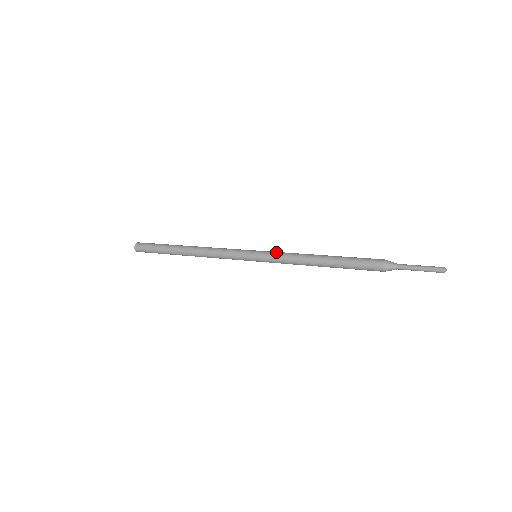
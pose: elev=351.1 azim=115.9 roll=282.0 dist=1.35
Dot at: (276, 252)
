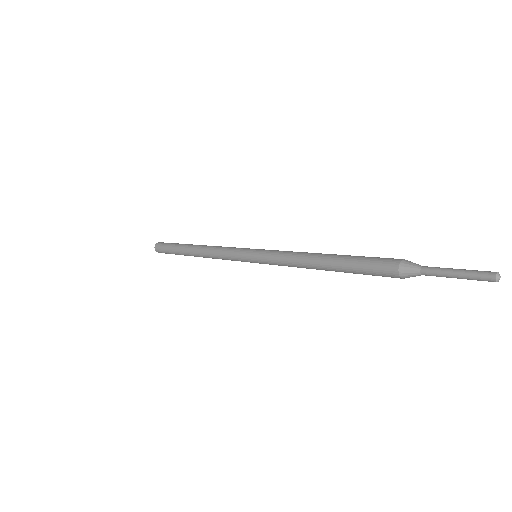
Dot at: (276, 250)
